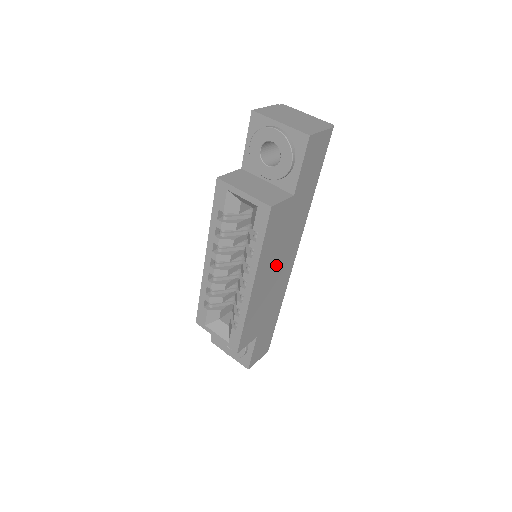
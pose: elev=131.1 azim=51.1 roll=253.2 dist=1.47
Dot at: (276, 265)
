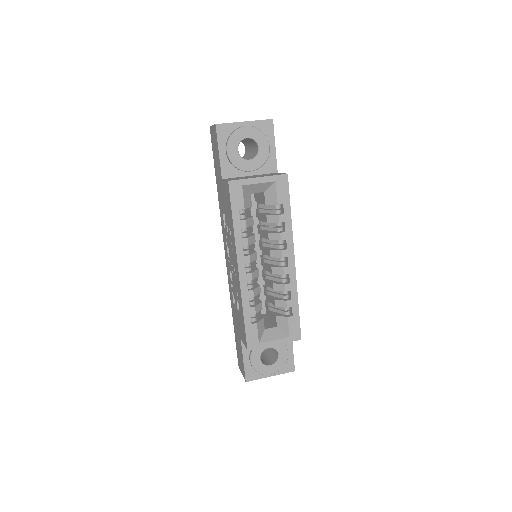
Dot at: occluded
